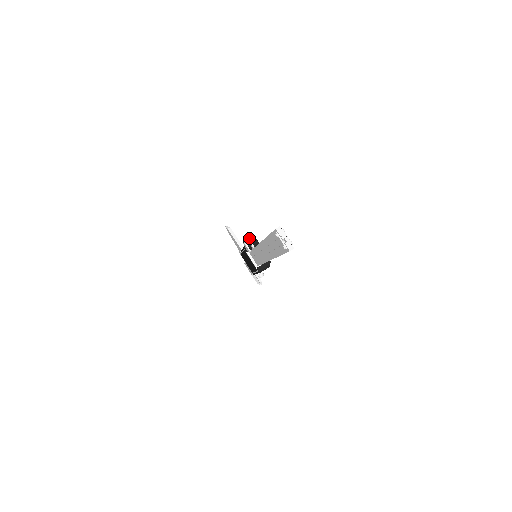
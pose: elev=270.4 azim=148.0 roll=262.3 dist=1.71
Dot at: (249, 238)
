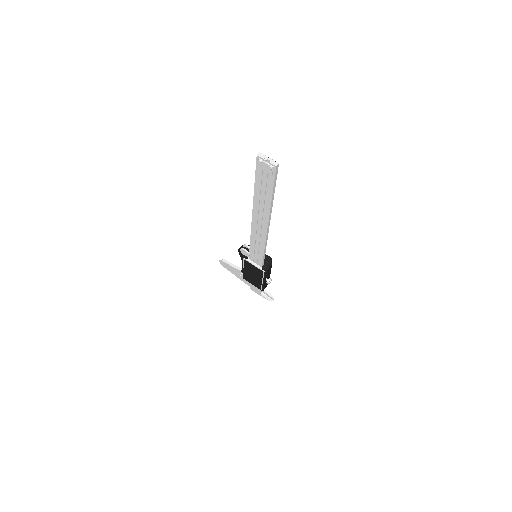
Dot at: occluded
